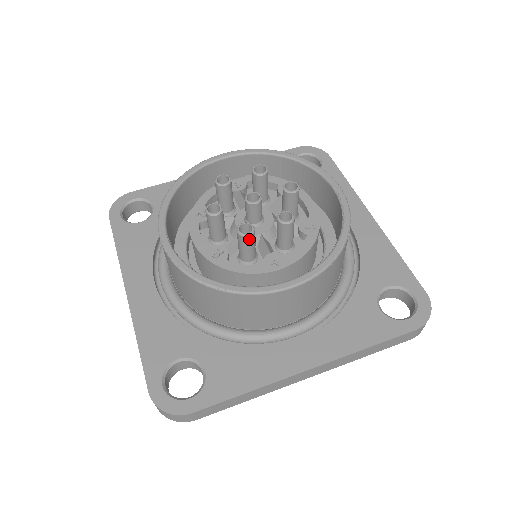
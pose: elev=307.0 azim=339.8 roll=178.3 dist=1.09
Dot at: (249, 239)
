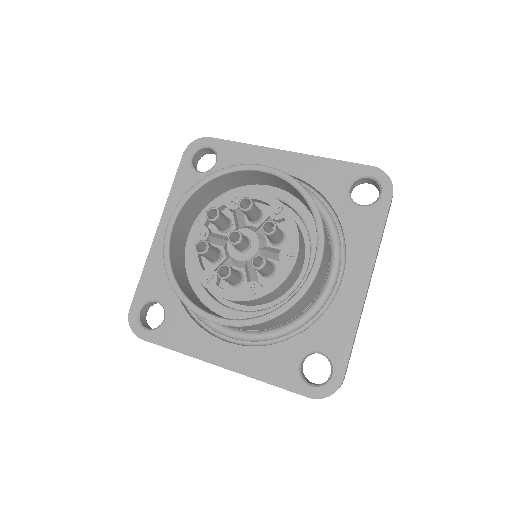
Dot at: (266, 265)
